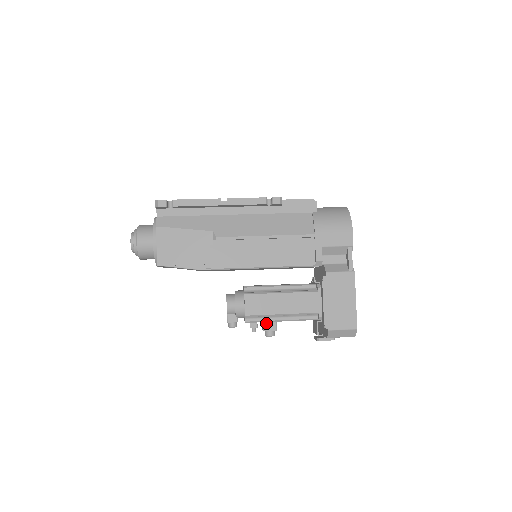
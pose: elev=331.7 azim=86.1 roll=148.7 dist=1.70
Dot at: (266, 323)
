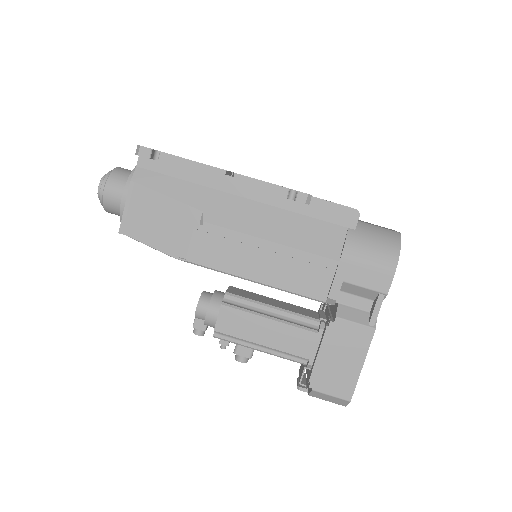
Dot at: (240, 345)
